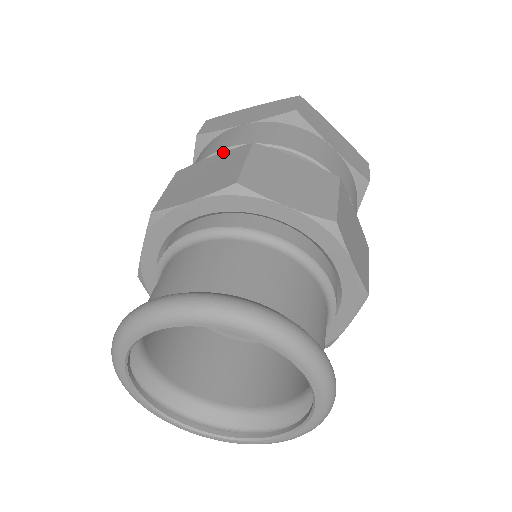
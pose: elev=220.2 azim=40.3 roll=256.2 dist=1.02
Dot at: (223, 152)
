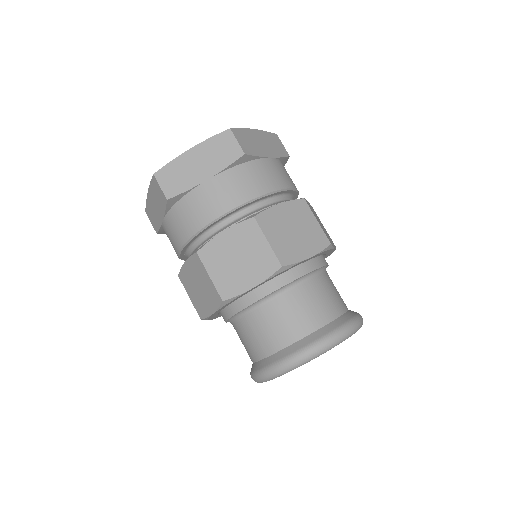
Dot at: (230, 228)
